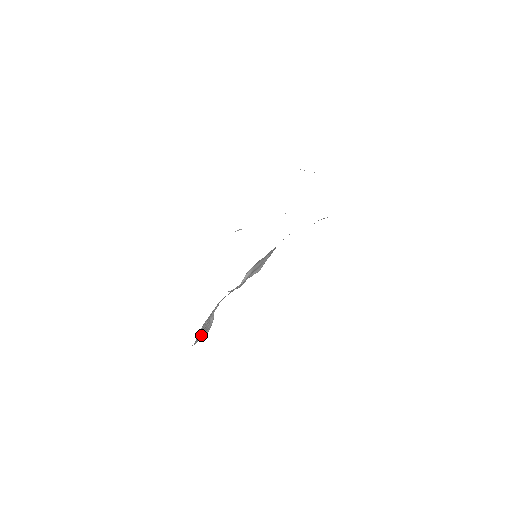
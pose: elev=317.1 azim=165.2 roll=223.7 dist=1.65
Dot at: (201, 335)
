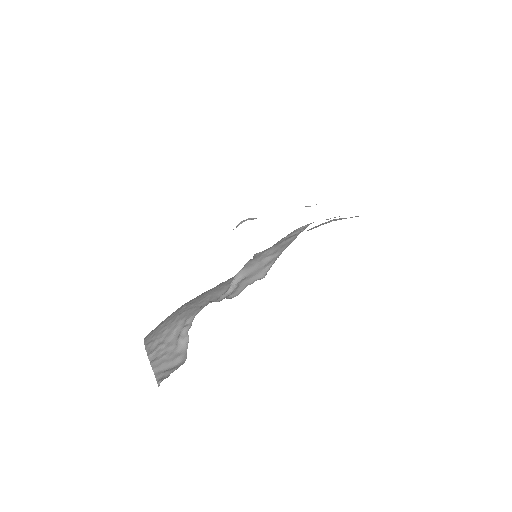
Dot at: (164, 364)
